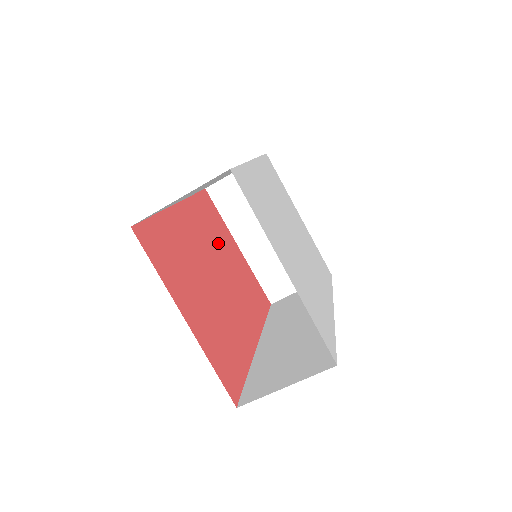
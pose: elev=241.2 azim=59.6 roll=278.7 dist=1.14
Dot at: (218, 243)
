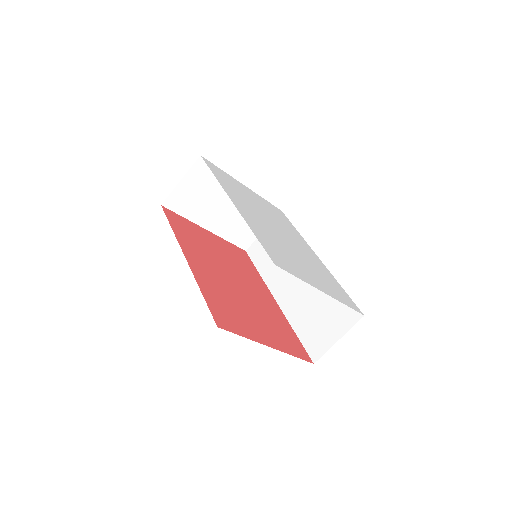
Dot at: (208, 250)
